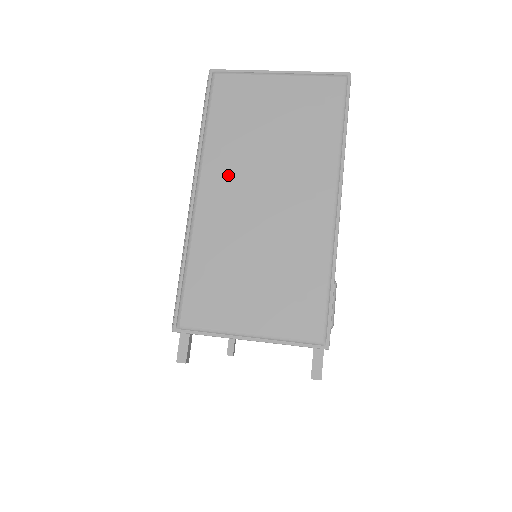
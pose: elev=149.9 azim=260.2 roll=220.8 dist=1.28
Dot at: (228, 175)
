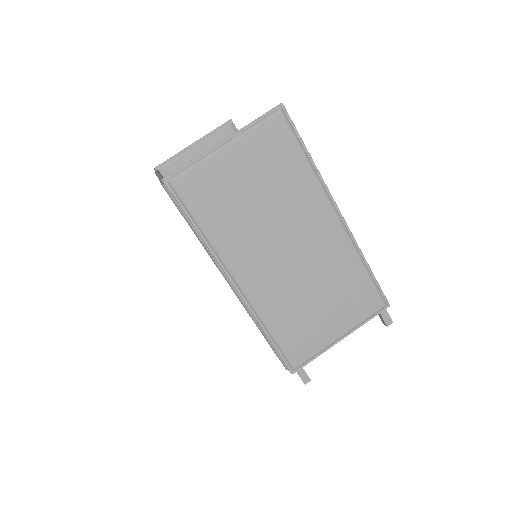
Dot at: (251, 255)
